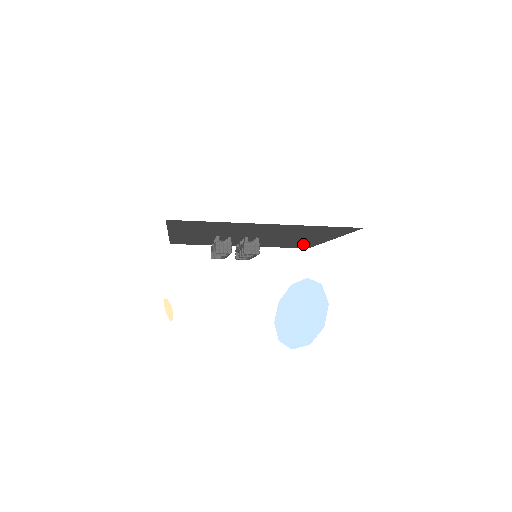
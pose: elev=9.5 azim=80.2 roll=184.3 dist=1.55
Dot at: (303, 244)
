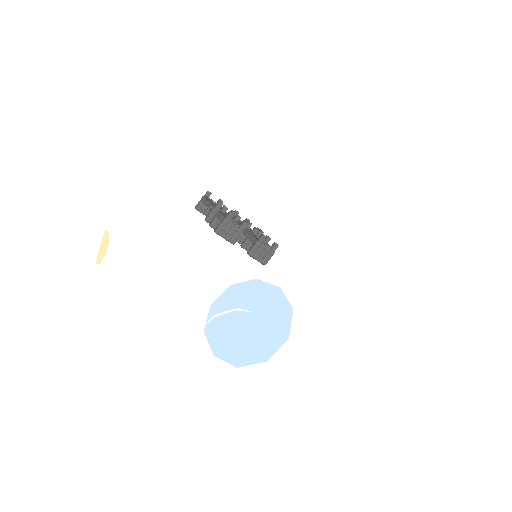
Dot at: occluded
